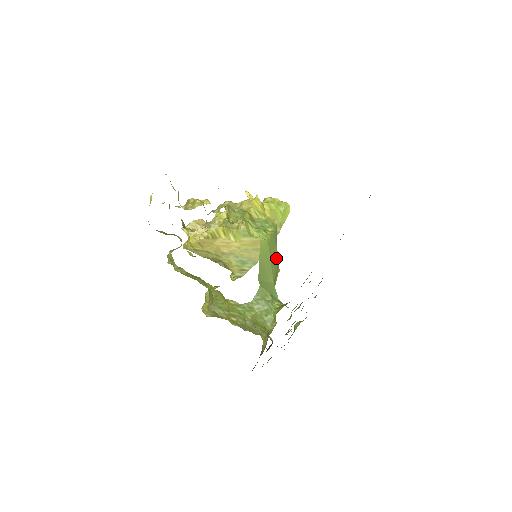
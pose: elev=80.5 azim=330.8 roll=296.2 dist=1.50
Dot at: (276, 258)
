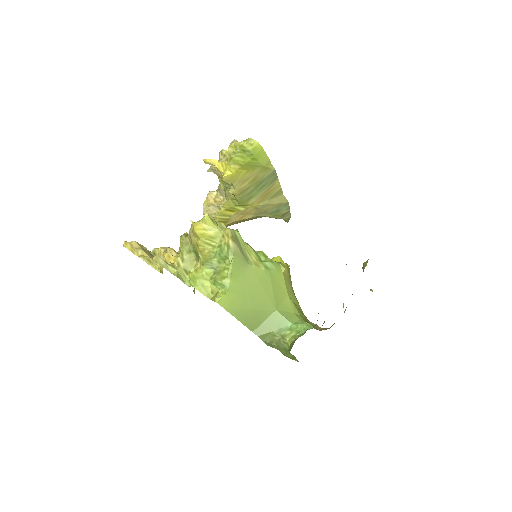
Dot at: (261, 278)
